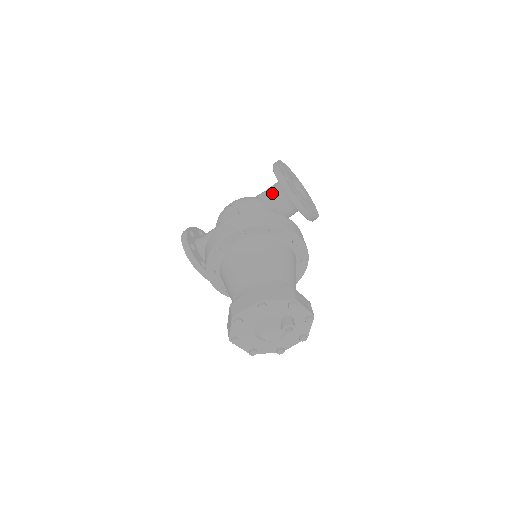
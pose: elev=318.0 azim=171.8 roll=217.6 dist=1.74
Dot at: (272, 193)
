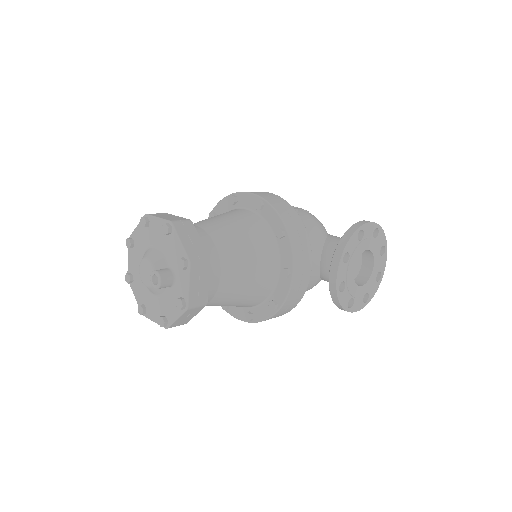
Dot at: (339, 239)
